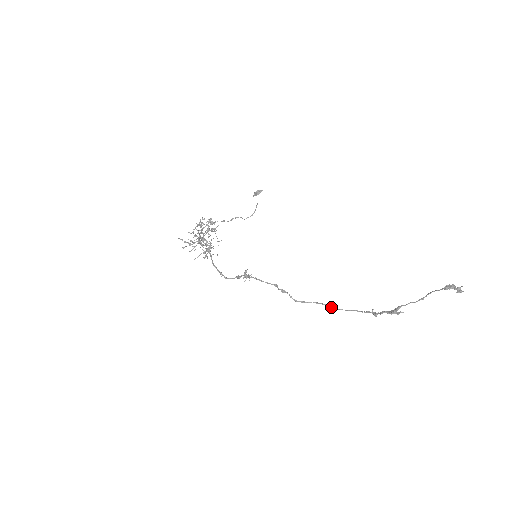
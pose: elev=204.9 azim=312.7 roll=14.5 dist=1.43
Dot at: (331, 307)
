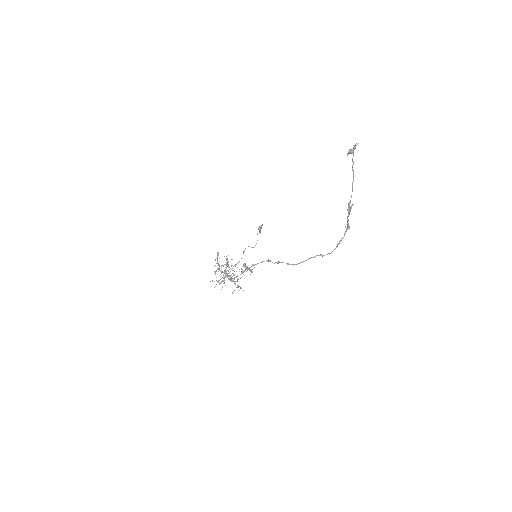
Dot at: (327, 254)
